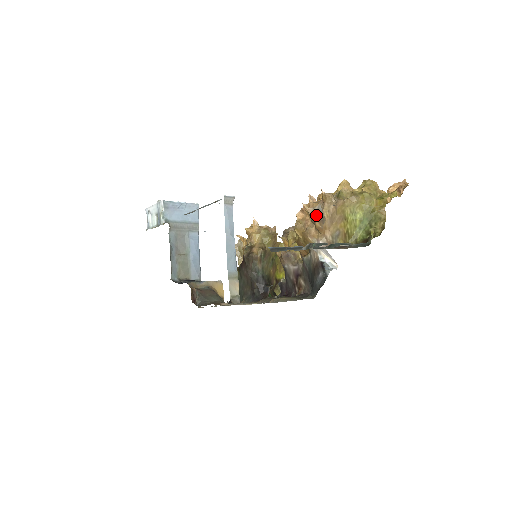
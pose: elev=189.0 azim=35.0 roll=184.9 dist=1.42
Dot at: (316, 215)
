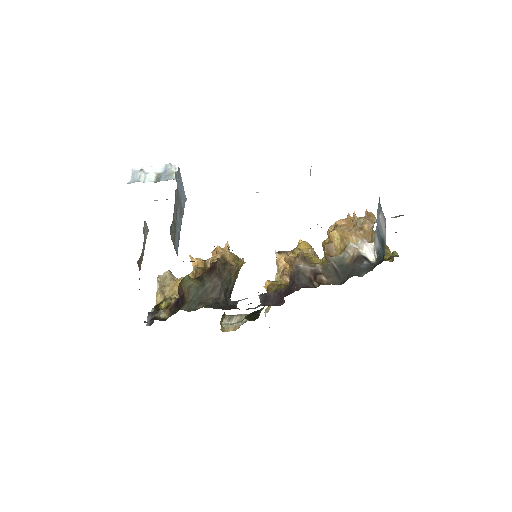
Dot at: occluded
